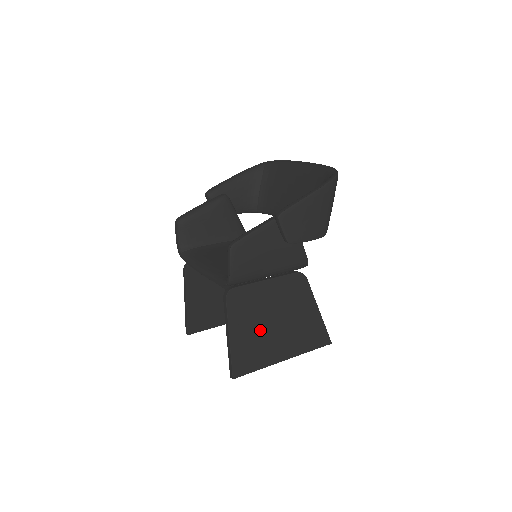
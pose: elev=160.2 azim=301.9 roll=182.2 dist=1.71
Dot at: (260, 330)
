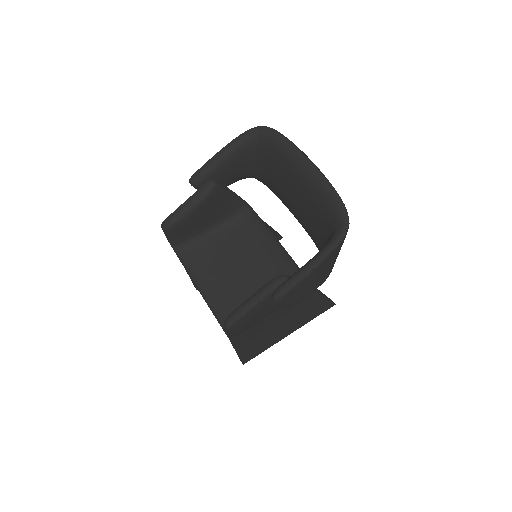
Dot at: (264, 333)
